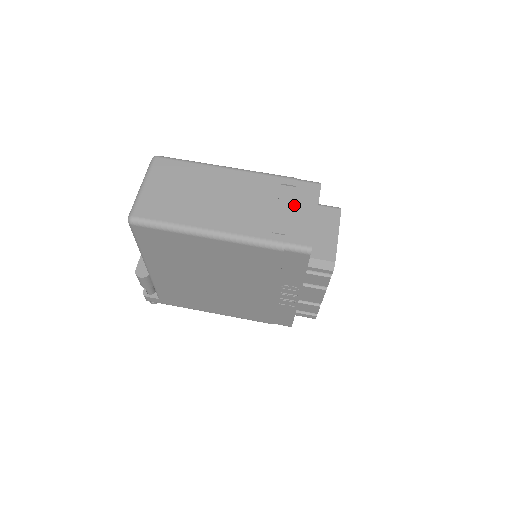
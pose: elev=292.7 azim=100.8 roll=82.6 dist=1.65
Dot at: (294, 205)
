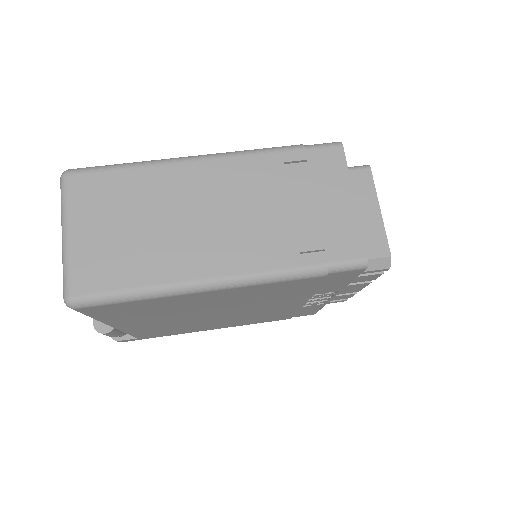
Dot at: (316, 194)
